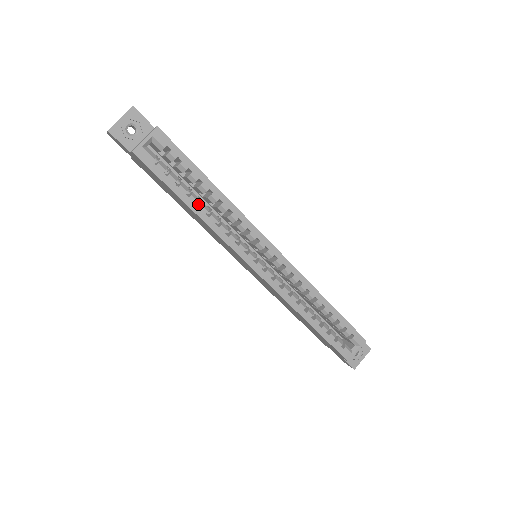
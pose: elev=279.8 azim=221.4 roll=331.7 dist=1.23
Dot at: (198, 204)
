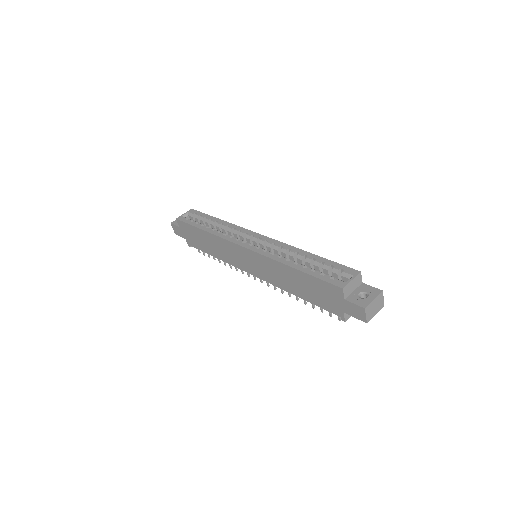
Dot at: occluded
